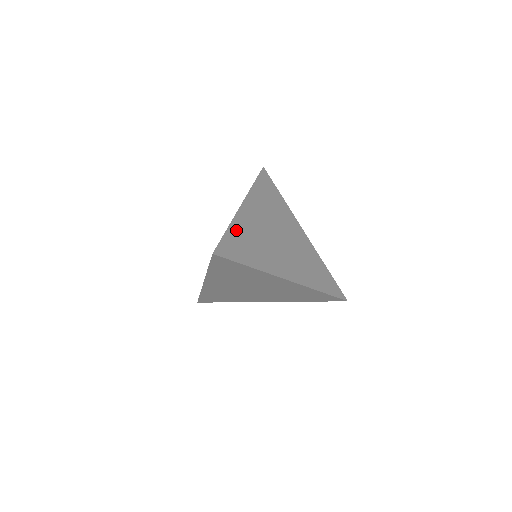
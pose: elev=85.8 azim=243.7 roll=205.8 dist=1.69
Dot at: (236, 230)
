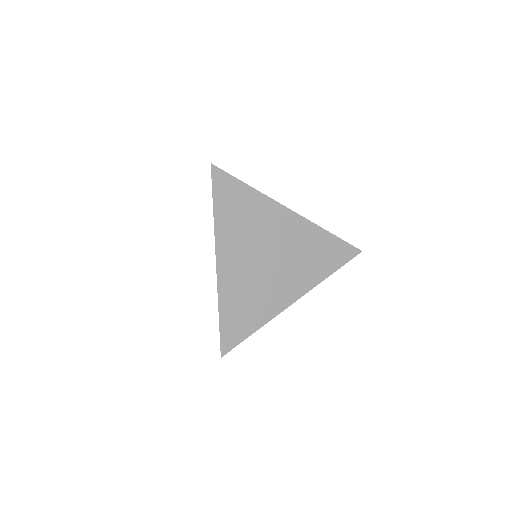
Dot at: (227, 306)
